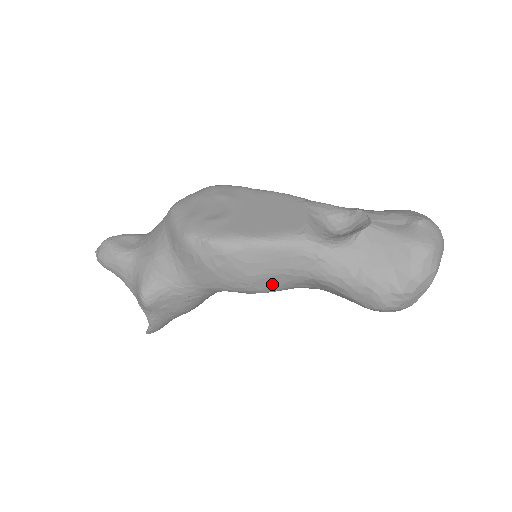
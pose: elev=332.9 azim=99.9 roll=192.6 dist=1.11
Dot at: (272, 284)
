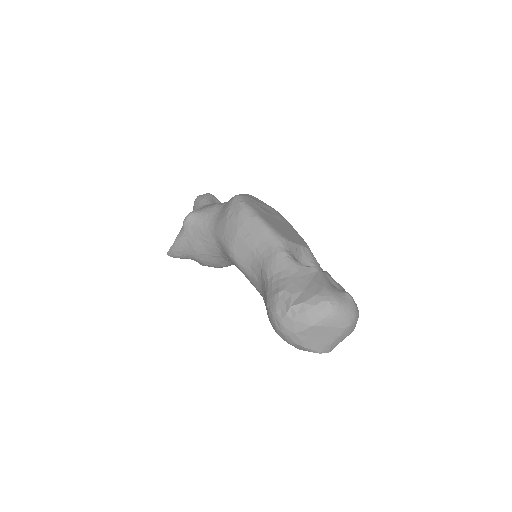
Dot at: (242, 255)
